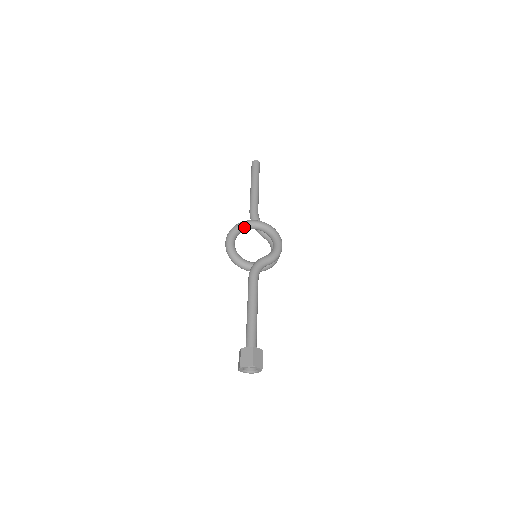
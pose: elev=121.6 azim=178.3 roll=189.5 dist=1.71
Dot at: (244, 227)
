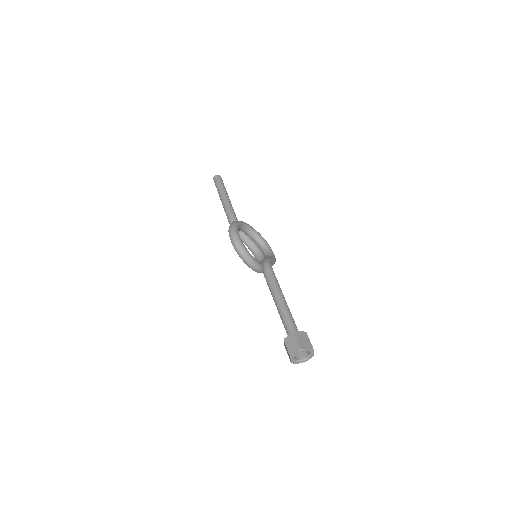
Dot at: (242, 226)
